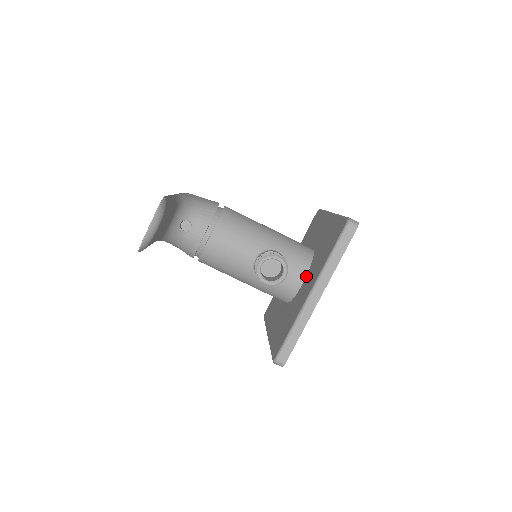
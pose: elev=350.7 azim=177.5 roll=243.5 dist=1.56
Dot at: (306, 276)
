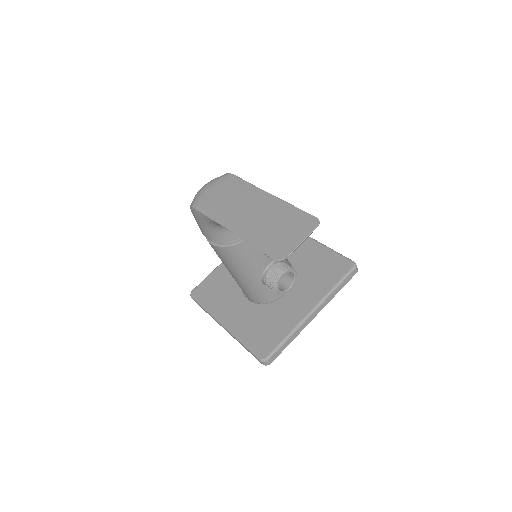
Dot at: occluded
